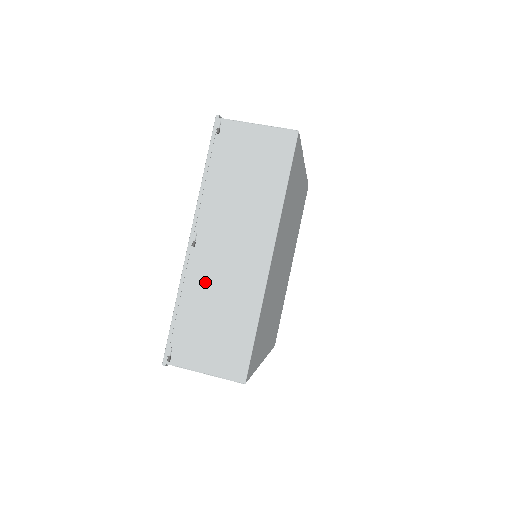
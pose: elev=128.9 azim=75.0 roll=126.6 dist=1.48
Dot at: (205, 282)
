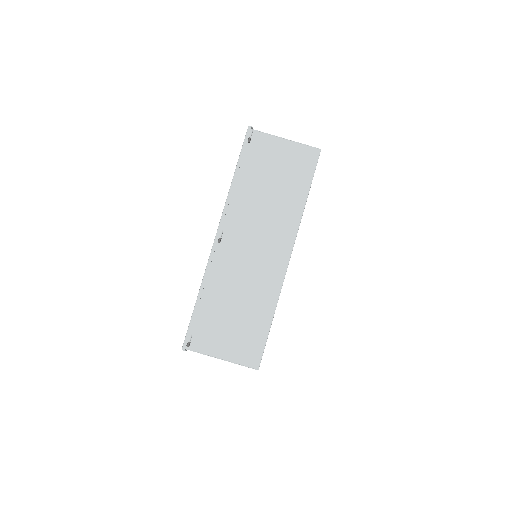
Dot at: (227, 276)
